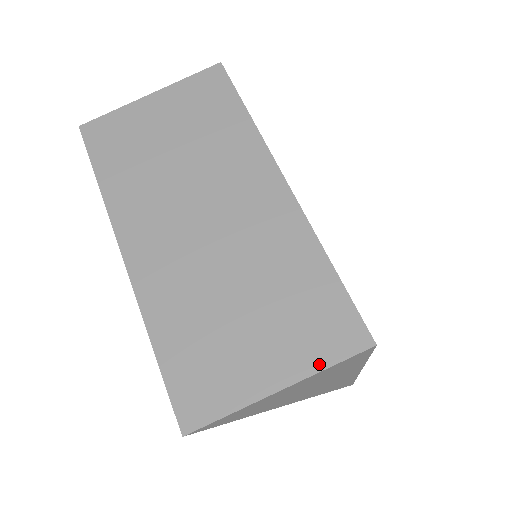
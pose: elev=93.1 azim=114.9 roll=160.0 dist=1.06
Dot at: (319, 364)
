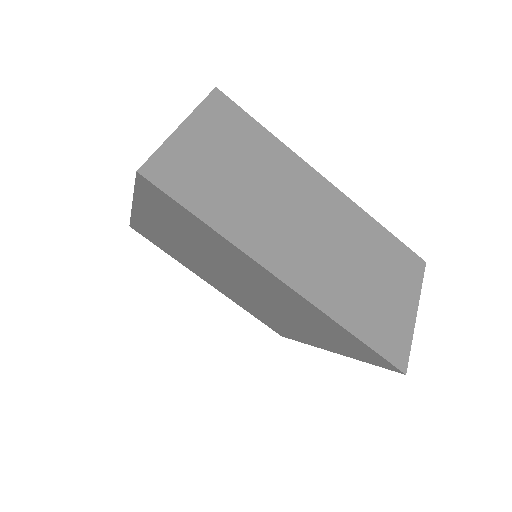
Dot at: (418, 287)
